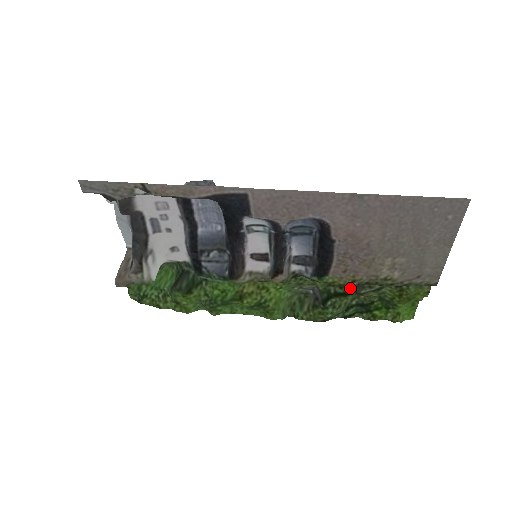
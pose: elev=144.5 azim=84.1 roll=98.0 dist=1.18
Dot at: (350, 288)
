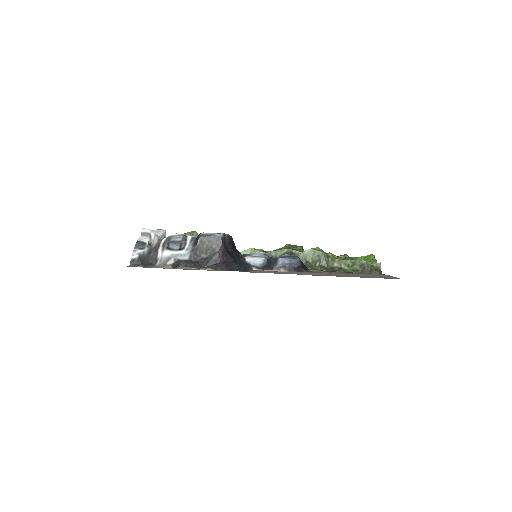
Dot at: occluded
